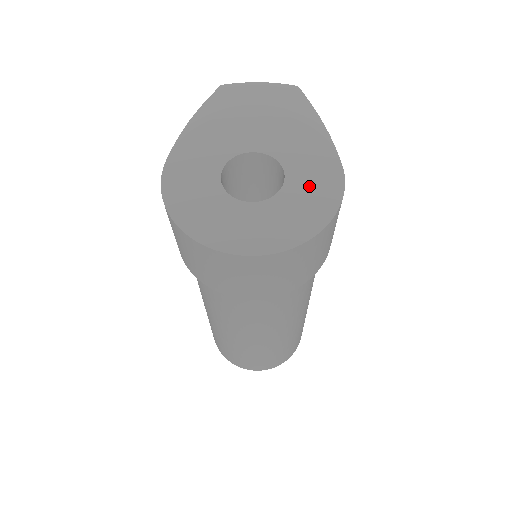
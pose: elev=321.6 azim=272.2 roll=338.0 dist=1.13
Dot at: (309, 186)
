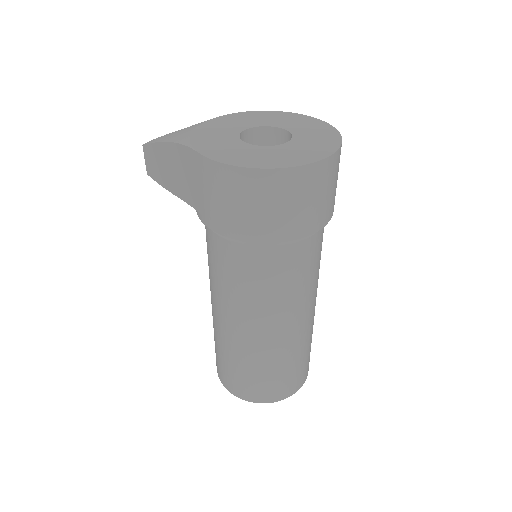
Dot at: (302, 126)
